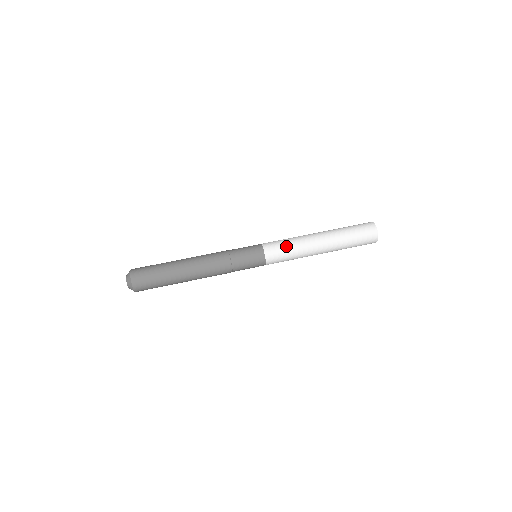
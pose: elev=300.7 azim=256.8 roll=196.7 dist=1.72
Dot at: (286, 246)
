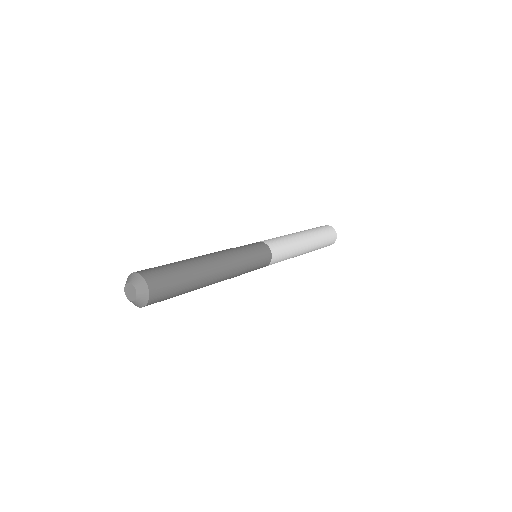
Dot at: occluded
